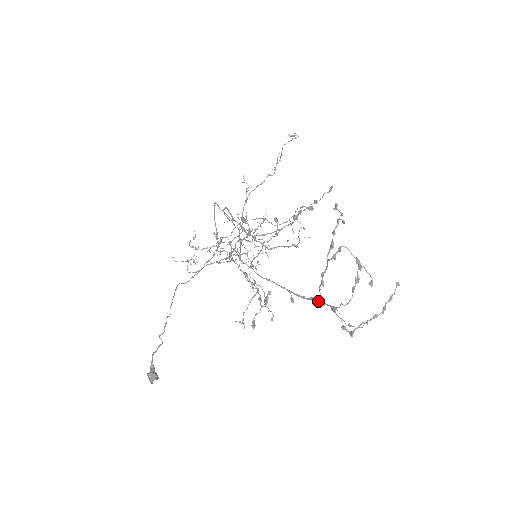
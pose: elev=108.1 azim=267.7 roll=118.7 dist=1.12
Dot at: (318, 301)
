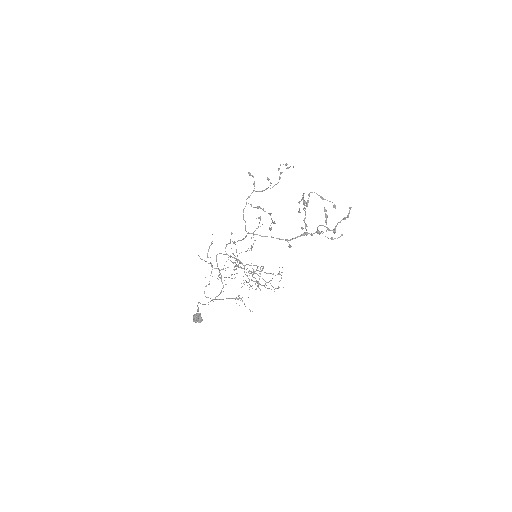
Dot at: (307, 233)
